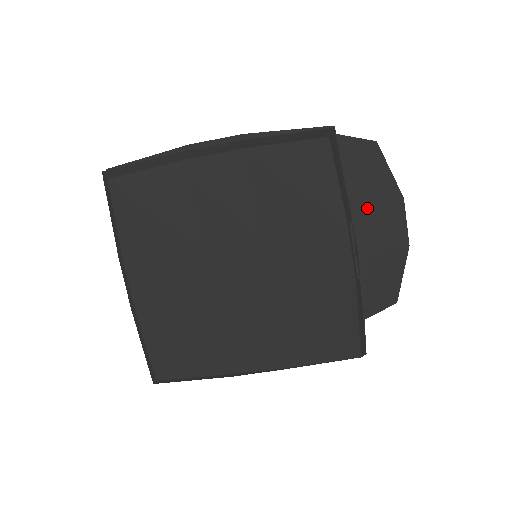
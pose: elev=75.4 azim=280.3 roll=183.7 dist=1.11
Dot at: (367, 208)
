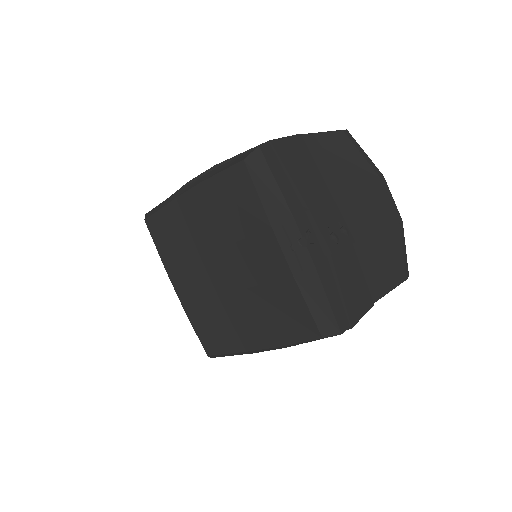
Dot at: (350, 195)
